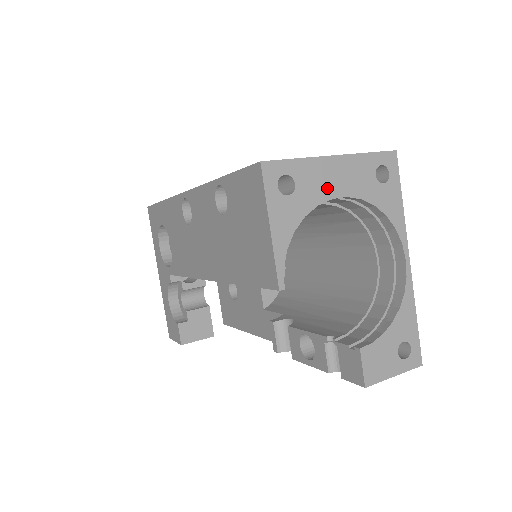
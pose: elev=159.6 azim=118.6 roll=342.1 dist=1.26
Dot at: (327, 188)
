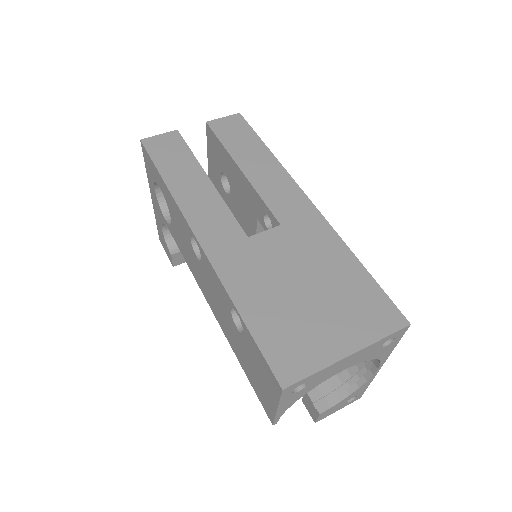
Dot at: (334, 372)
